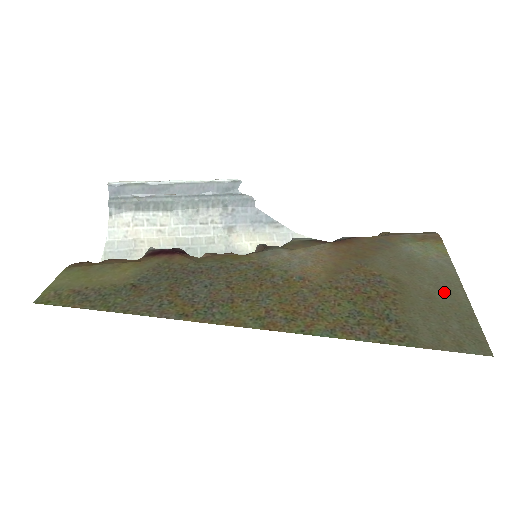
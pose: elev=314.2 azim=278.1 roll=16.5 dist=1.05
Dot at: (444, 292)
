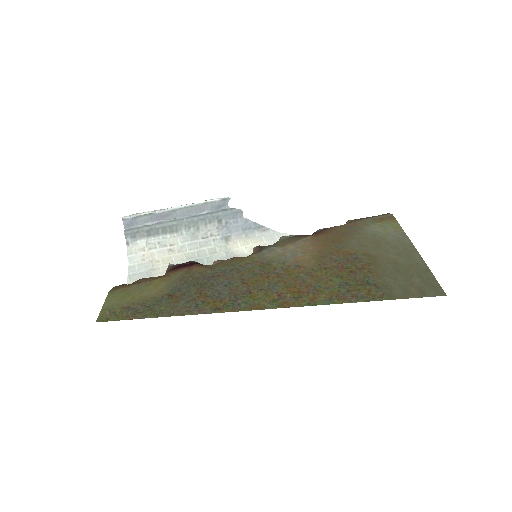
Dot at: (404, 257)
